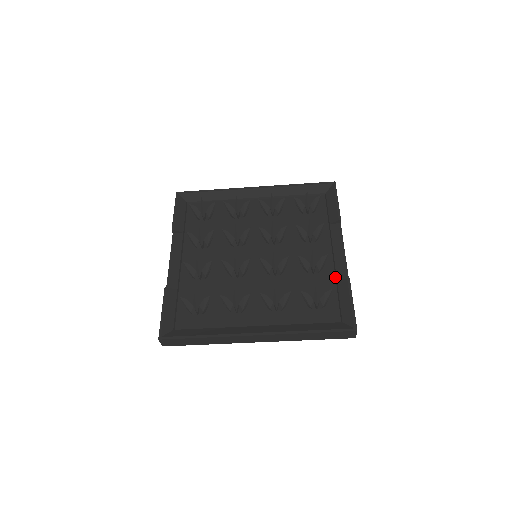
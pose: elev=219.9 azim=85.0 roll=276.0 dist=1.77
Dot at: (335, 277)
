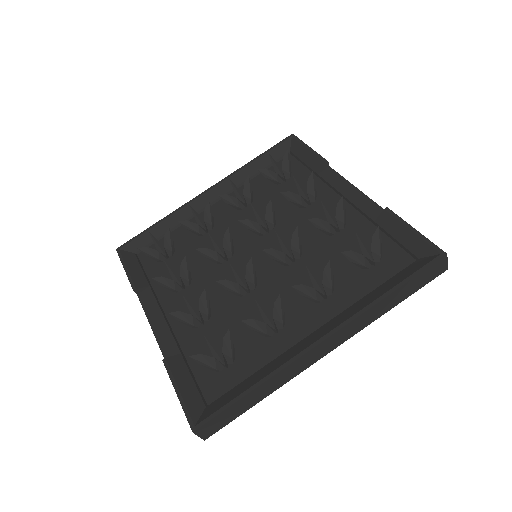
Dot at: (368, 220)
